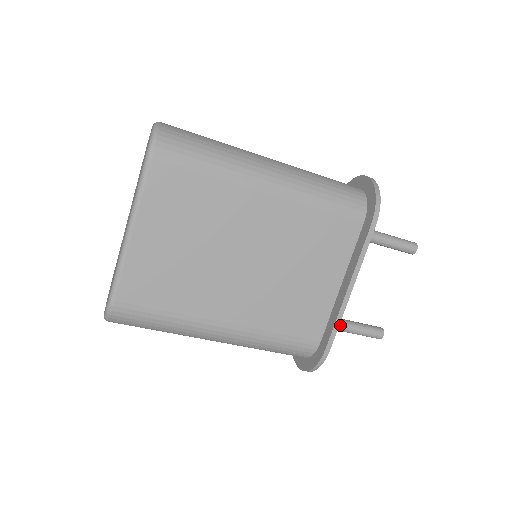
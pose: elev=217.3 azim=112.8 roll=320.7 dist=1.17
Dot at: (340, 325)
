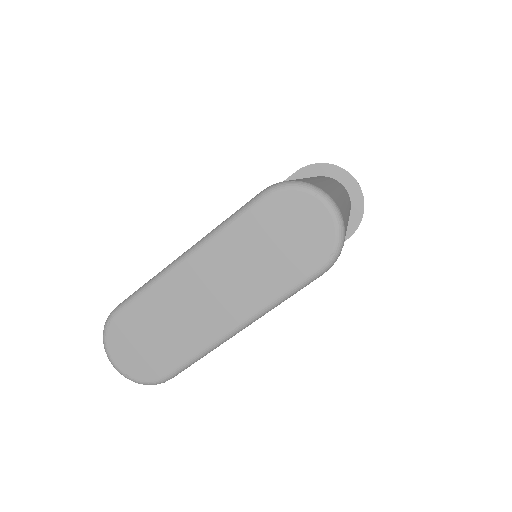
Dot at: occluded
